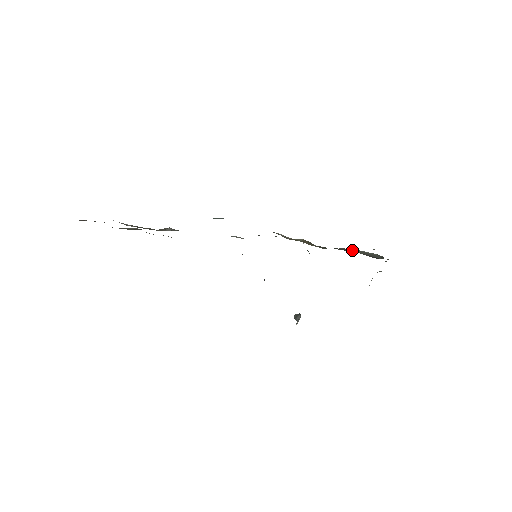
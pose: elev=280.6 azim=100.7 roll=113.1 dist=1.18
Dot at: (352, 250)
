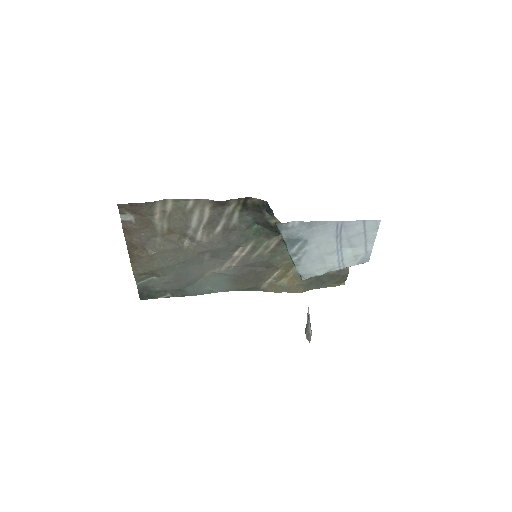
Dot at: occluded
